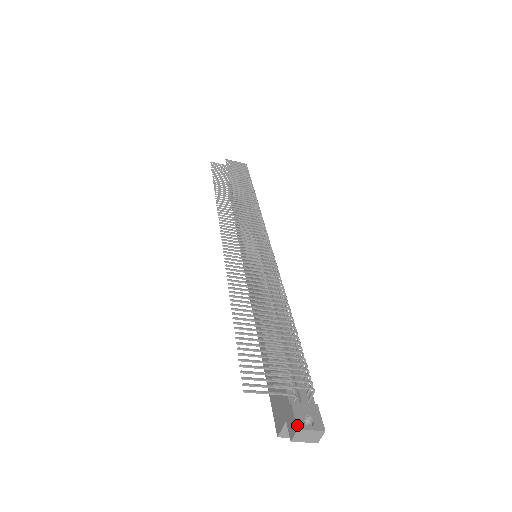
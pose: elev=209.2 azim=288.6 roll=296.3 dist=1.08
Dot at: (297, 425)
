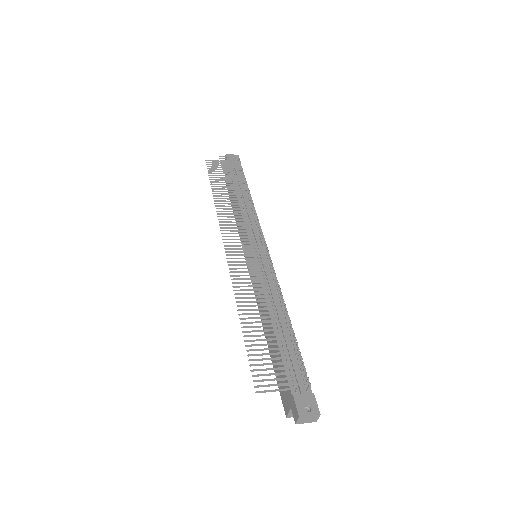
Dot at: (299, 413)
